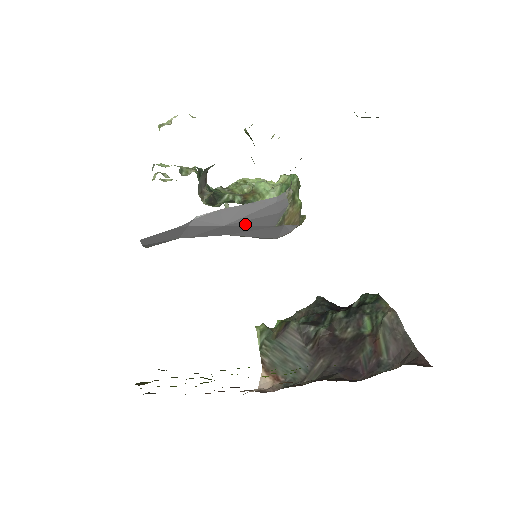
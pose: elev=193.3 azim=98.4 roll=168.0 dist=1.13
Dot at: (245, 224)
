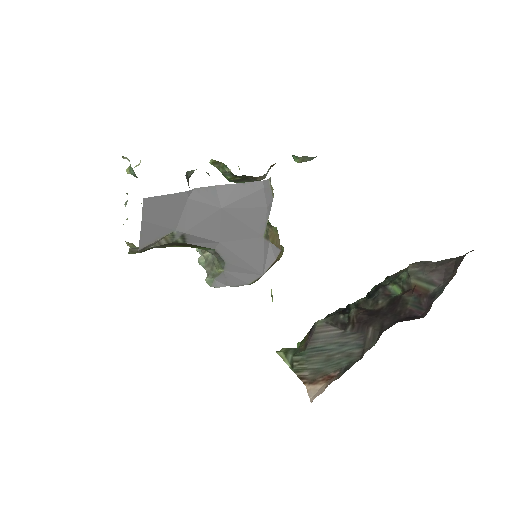
Dot at: (238, 216)
